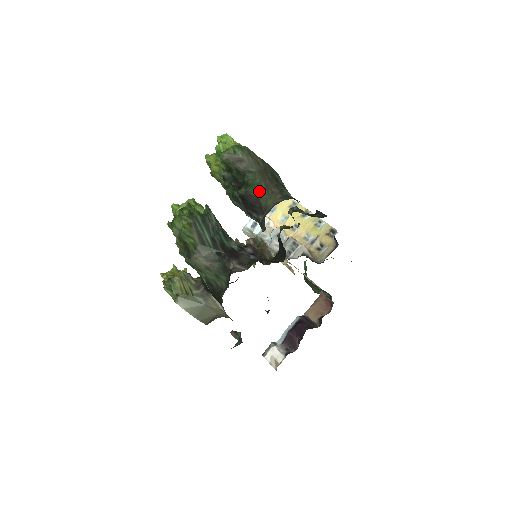
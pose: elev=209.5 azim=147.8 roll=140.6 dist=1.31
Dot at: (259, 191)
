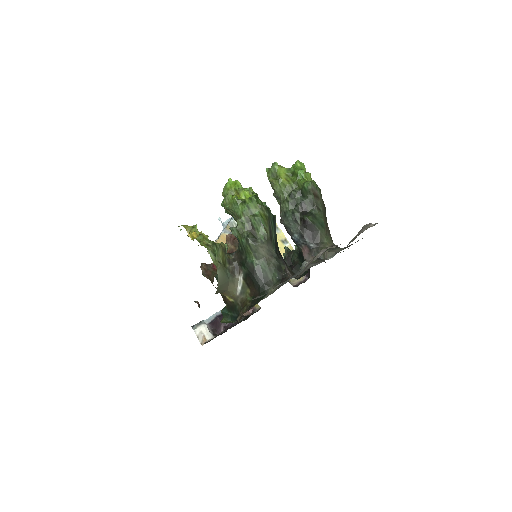
Dot at: (321, 228)
